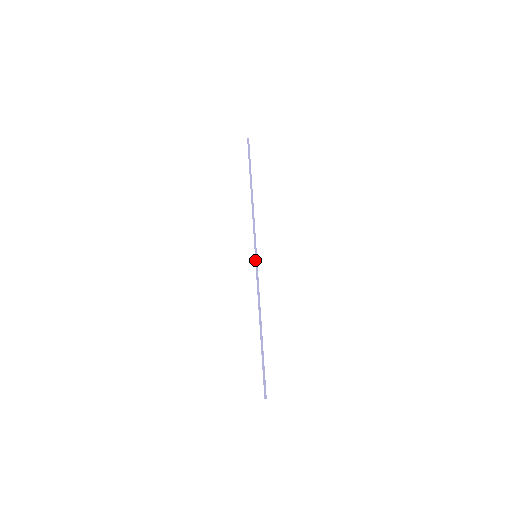
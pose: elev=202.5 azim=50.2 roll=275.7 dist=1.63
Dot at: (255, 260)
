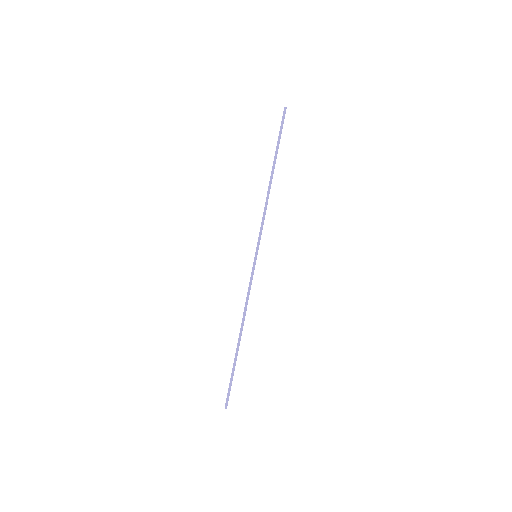
Dot at: (254, 260)
